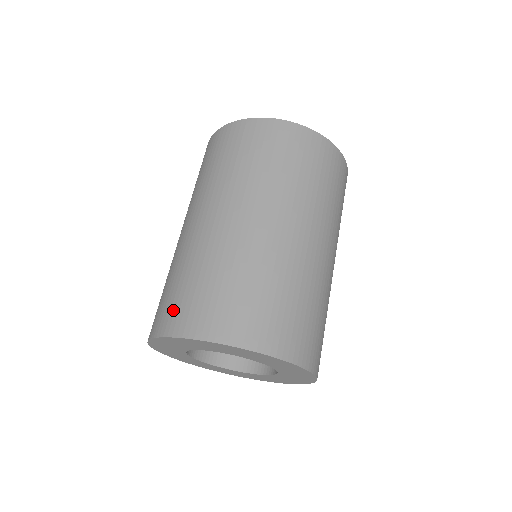
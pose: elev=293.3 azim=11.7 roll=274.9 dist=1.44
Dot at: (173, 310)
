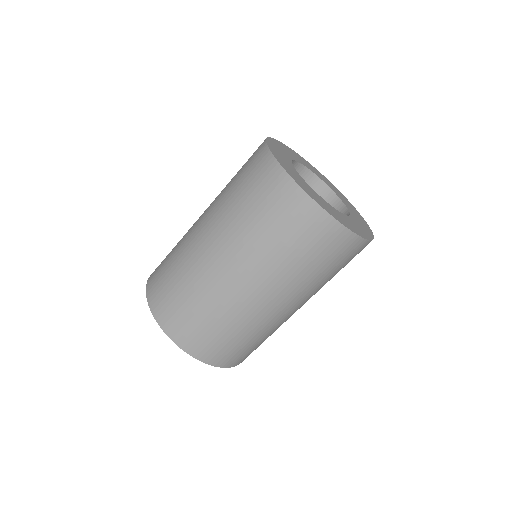
Dot at: (189, 333)
